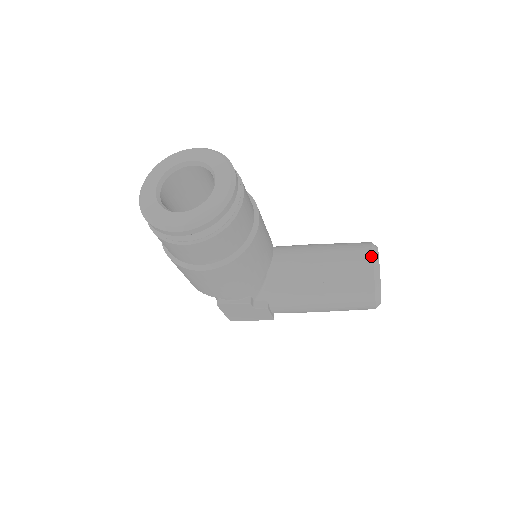
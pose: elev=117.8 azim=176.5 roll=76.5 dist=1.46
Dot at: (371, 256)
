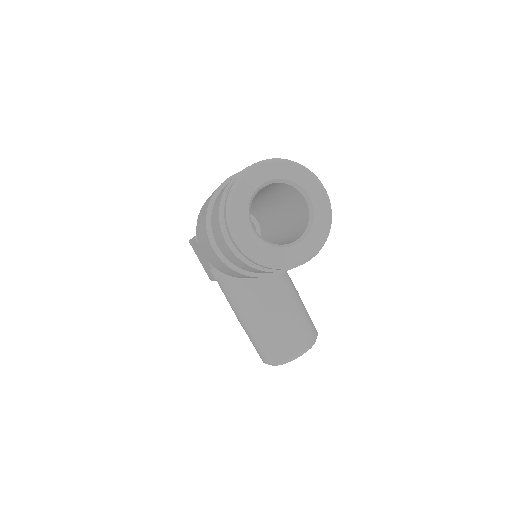
Dot at: (304, 347)
